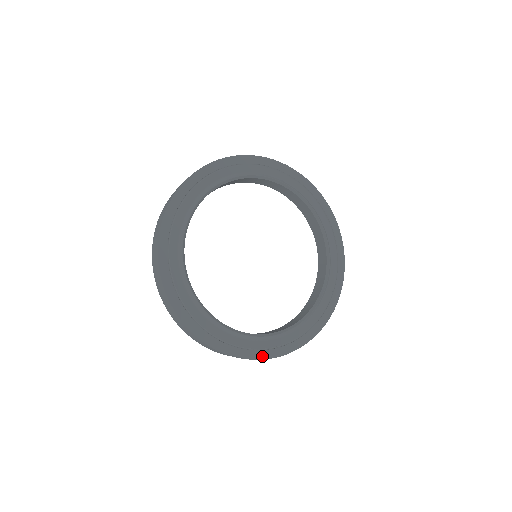
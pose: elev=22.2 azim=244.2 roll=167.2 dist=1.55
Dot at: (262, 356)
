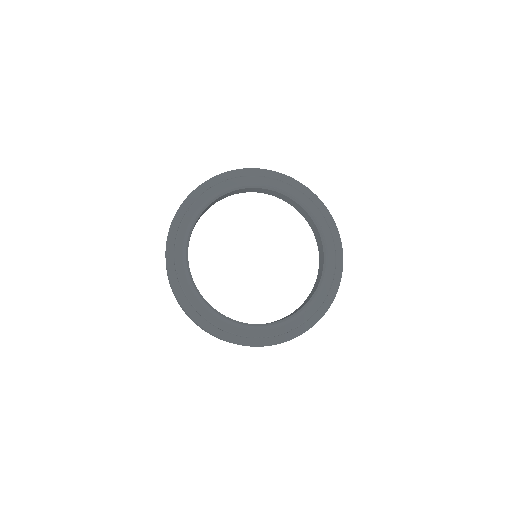
Dot at: (265, 343)
